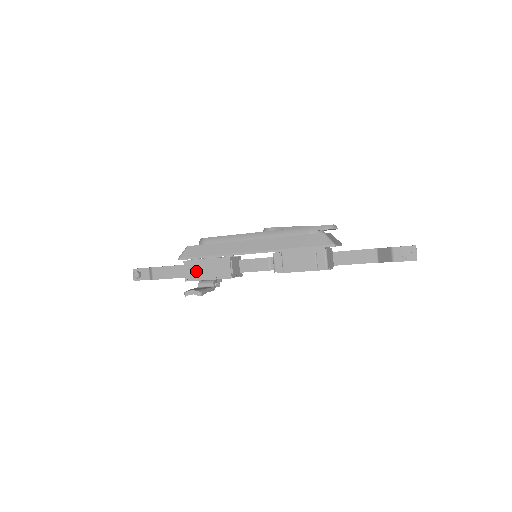
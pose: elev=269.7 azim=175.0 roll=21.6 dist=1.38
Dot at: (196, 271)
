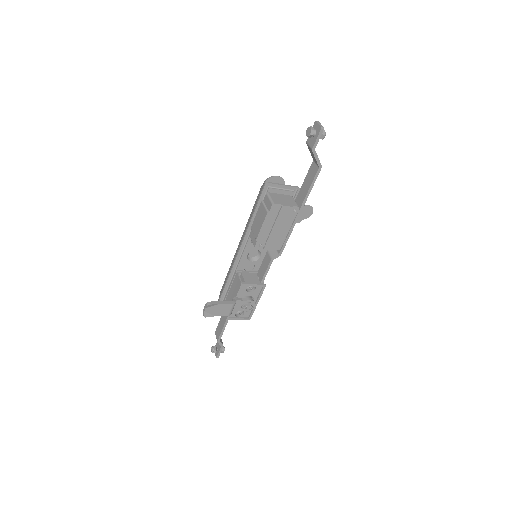
Dot at: occluded
